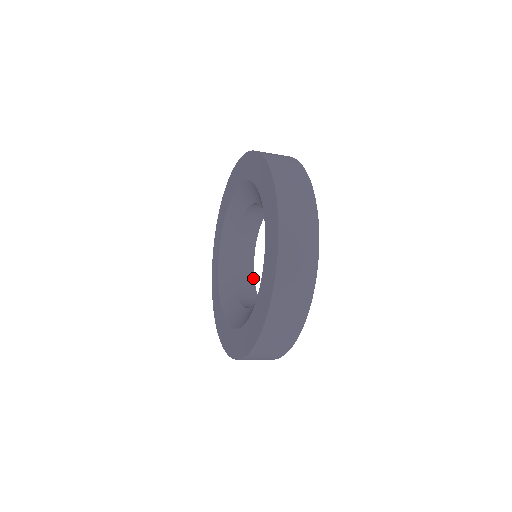
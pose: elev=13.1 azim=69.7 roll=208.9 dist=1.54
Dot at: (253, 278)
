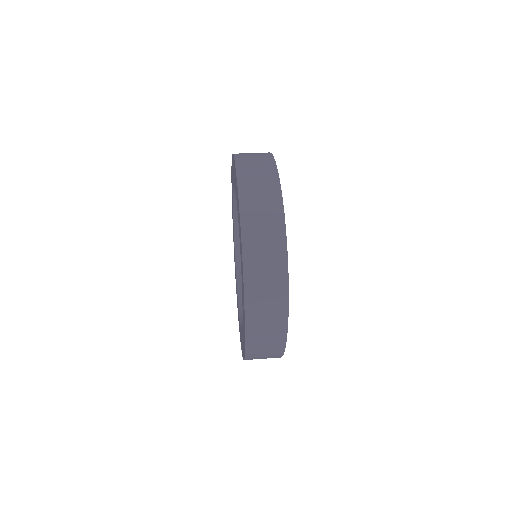
Dot at: occluded
